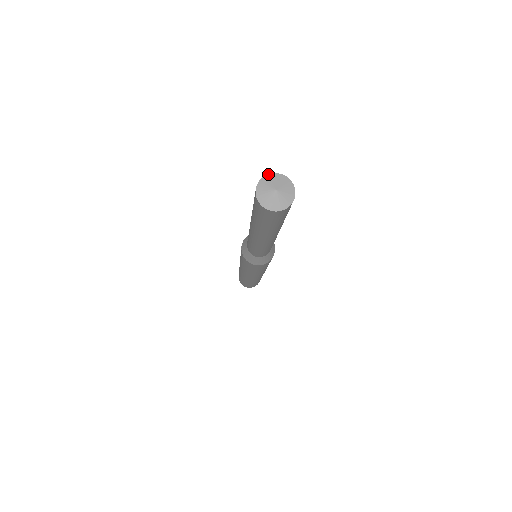
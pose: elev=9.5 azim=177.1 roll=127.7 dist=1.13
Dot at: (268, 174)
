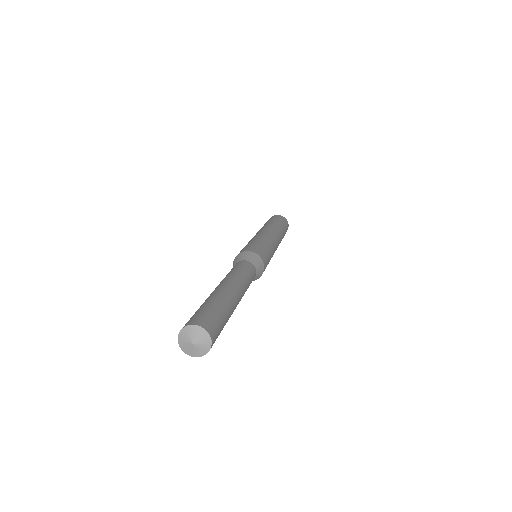
Dot at: (182, 328)
